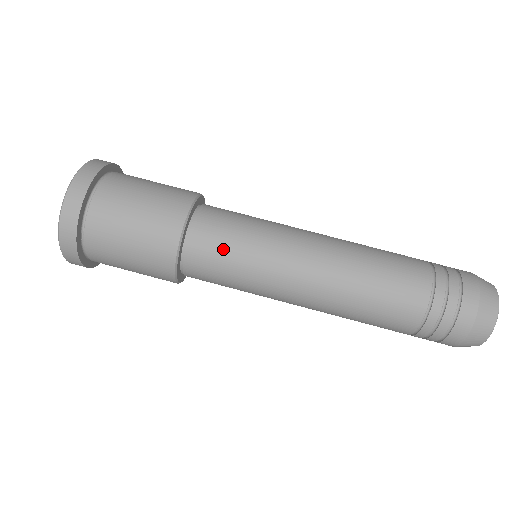
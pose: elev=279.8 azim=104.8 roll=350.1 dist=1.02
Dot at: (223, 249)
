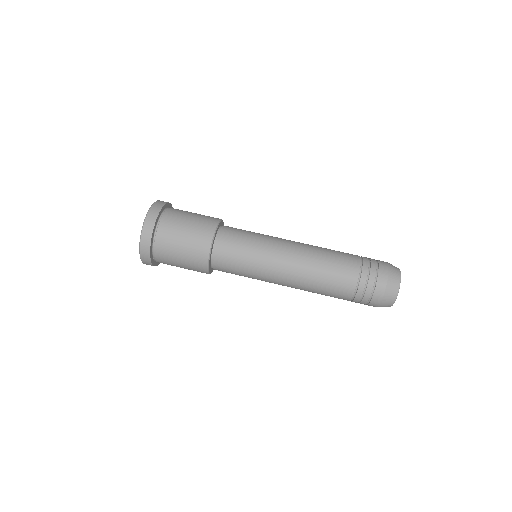
Dot at: (233, 266)
